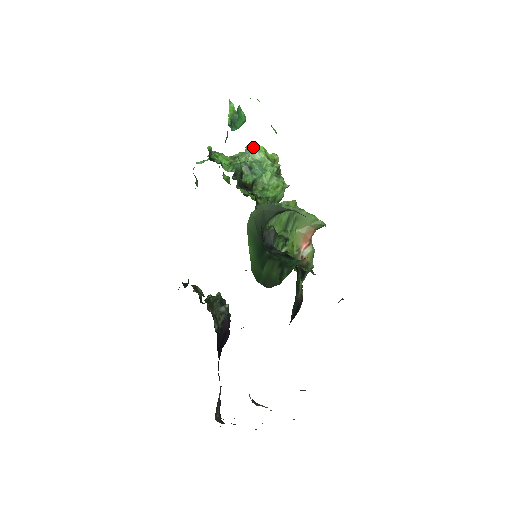
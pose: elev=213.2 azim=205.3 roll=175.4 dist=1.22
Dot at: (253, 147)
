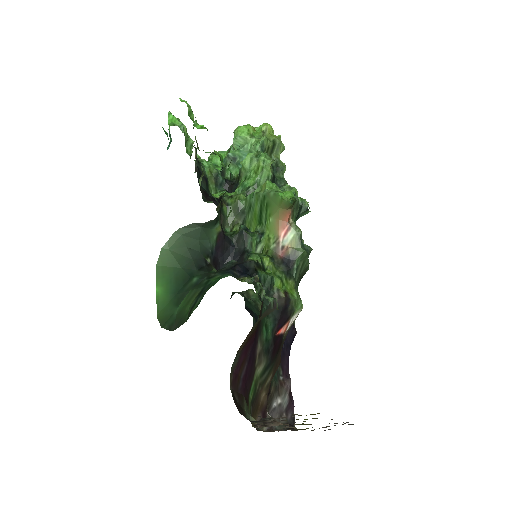
Dot at: (235, 132)
